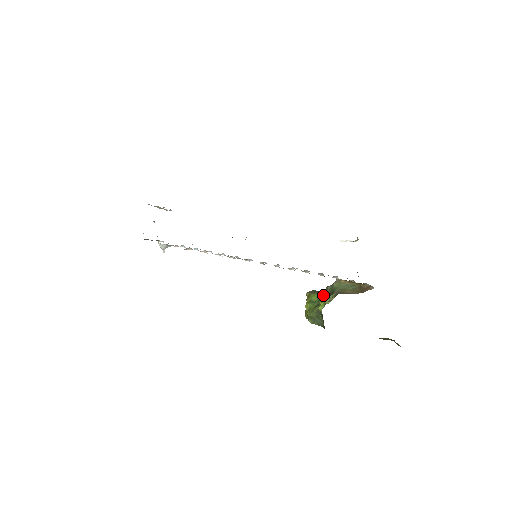
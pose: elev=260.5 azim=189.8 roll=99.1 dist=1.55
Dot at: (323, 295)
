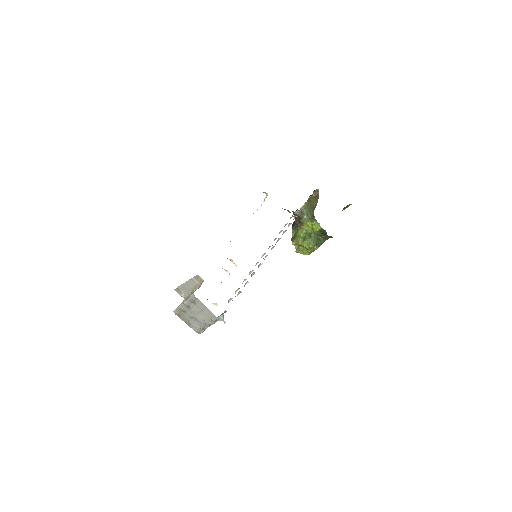
Dot at: (309, 223)
